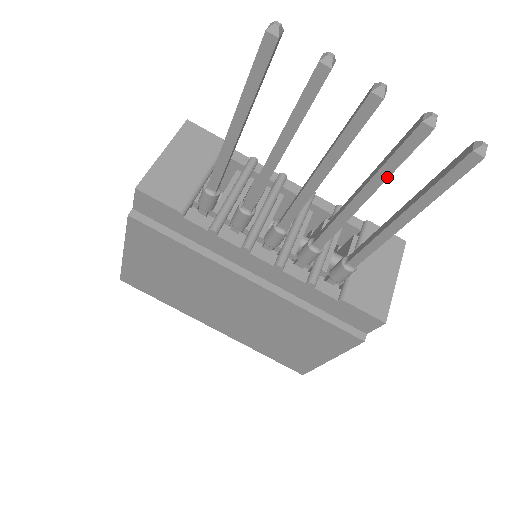
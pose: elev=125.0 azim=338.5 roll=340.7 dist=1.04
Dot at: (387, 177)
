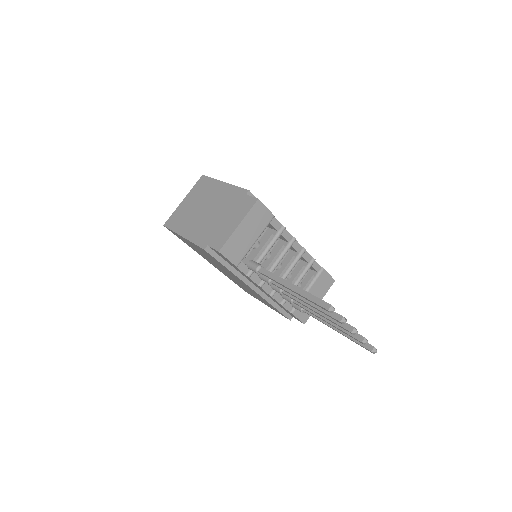
Dot at: (340, 330)
